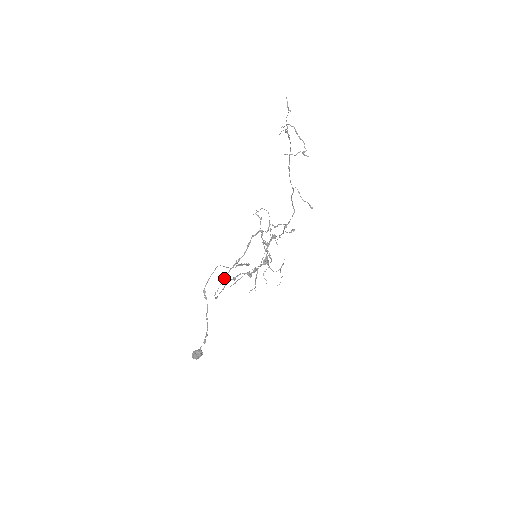
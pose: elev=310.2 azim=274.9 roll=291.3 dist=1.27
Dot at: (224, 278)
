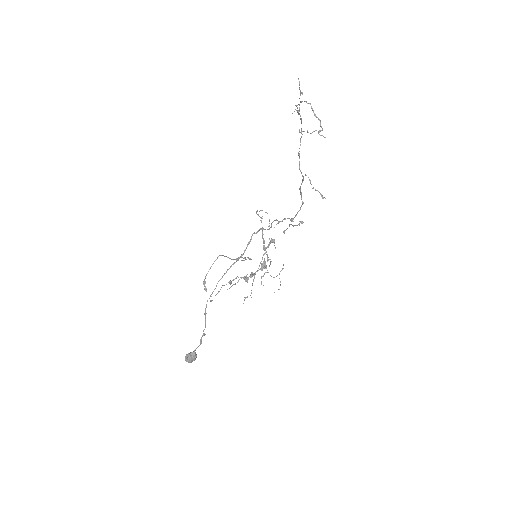
Dot at: (221, 278)
